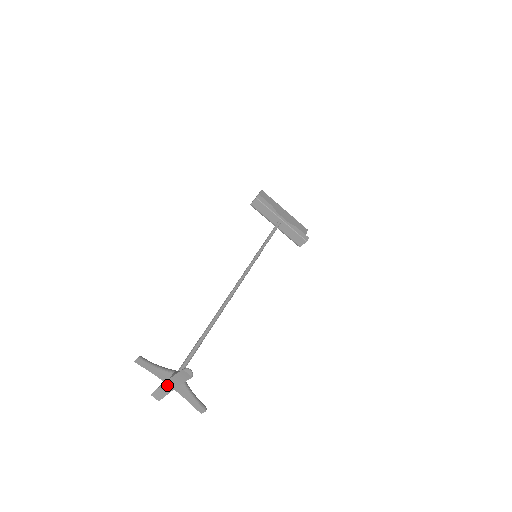
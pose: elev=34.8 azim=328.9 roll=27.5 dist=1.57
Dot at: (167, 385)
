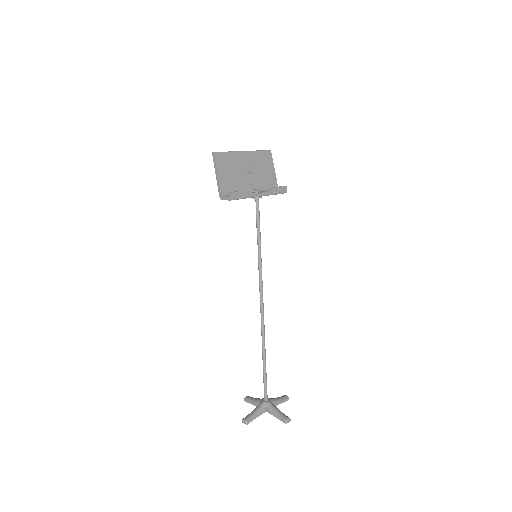
Dot at: occluded
